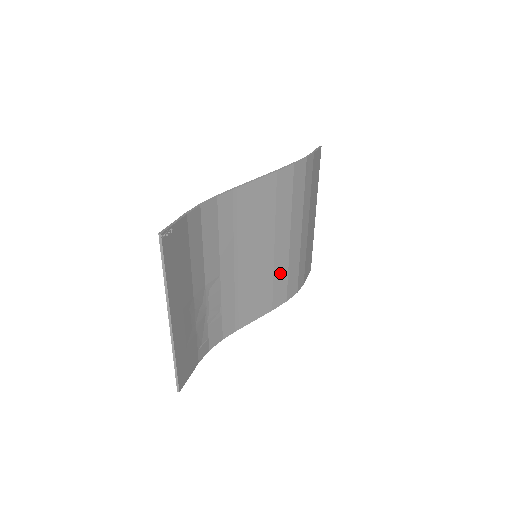
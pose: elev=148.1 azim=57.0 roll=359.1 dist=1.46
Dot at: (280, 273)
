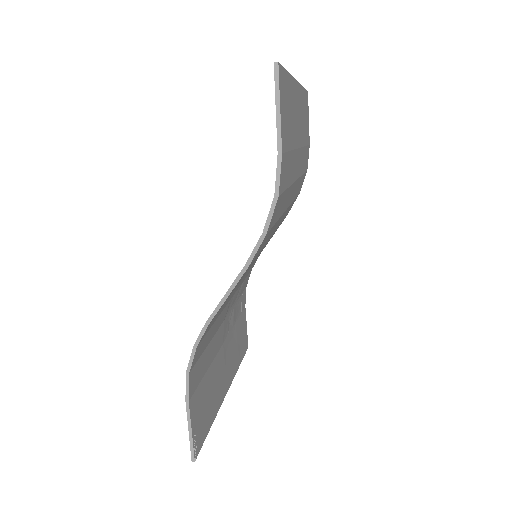
Dot at: occluded
